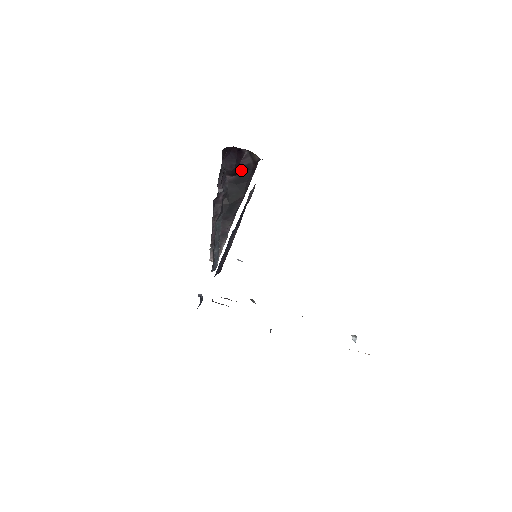
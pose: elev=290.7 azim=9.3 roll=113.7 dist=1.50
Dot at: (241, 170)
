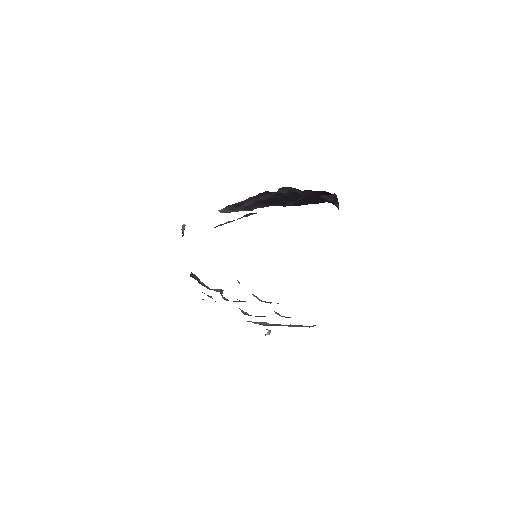
Dot at: occluded
